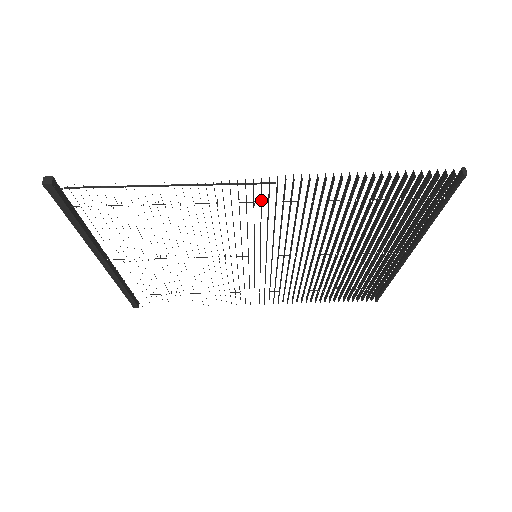
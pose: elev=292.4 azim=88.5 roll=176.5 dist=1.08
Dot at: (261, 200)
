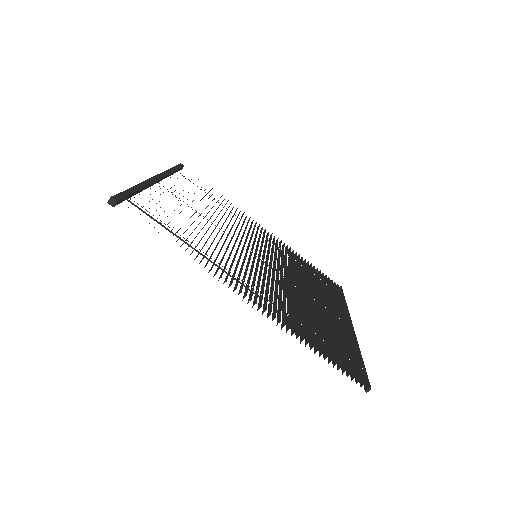
Dot at: (250, 293)
